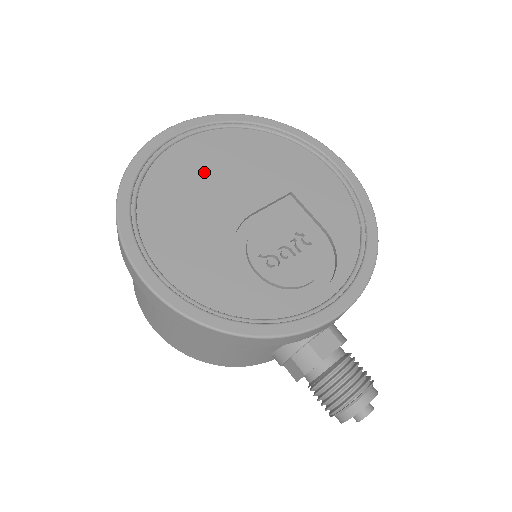
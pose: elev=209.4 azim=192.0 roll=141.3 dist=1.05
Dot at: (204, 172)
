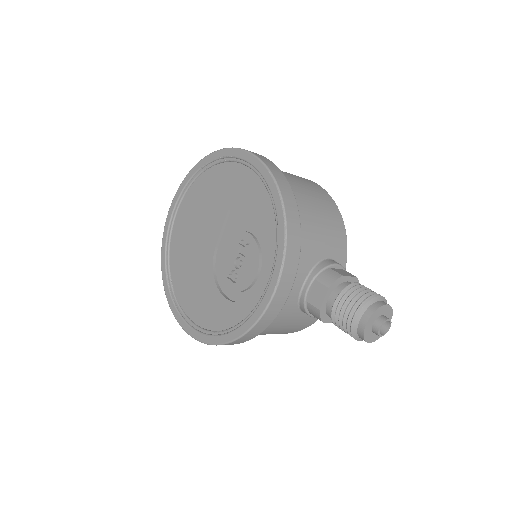
Dot at: (188, 237)
